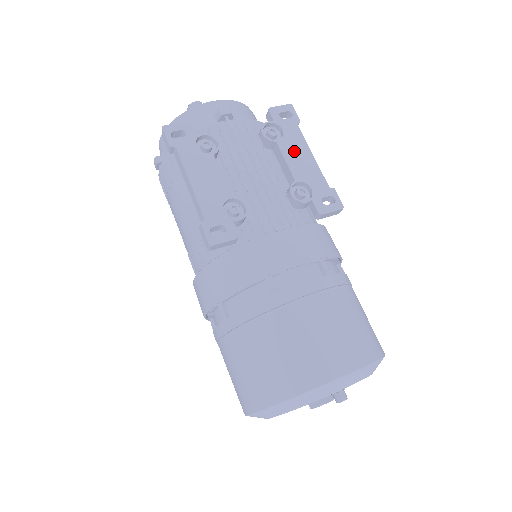
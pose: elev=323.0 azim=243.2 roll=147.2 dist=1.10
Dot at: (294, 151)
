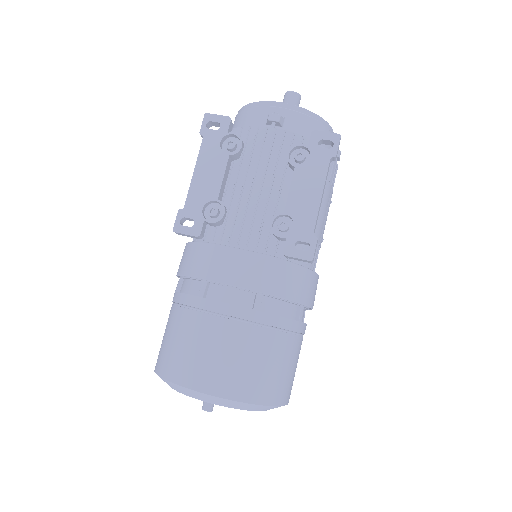
Dot at: (305, 184)
